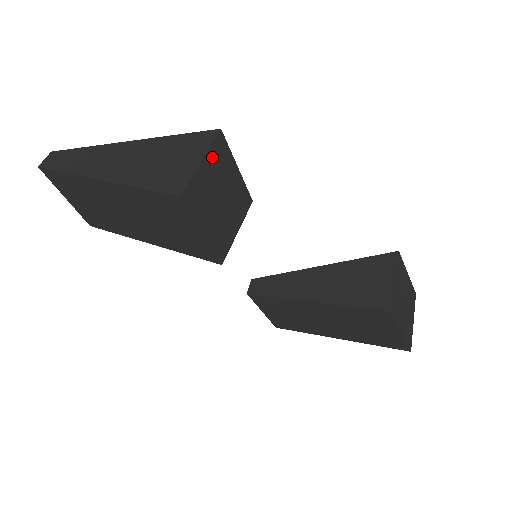
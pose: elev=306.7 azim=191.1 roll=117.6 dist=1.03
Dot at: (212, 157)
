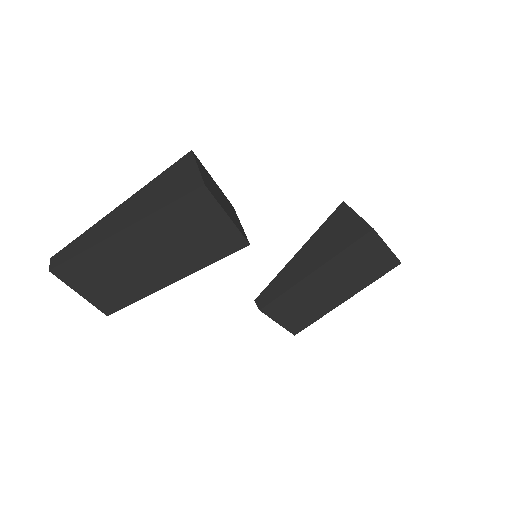
Dot at: (200, 166)
